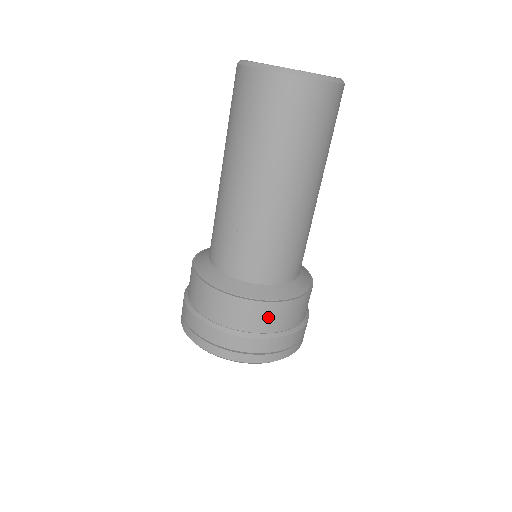
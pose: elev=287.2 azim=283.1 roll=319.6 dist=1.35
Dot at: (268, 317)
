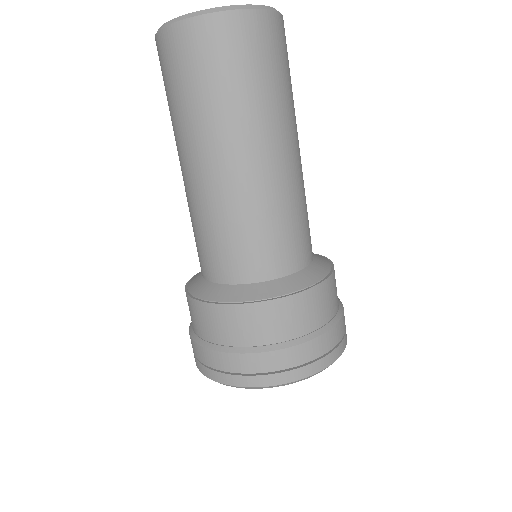
Dot at: (318, 306)
